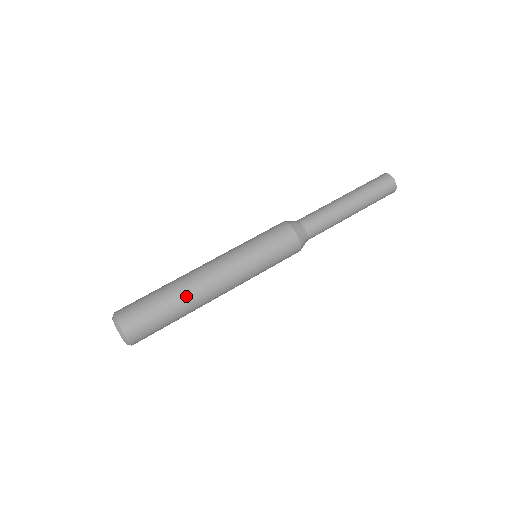
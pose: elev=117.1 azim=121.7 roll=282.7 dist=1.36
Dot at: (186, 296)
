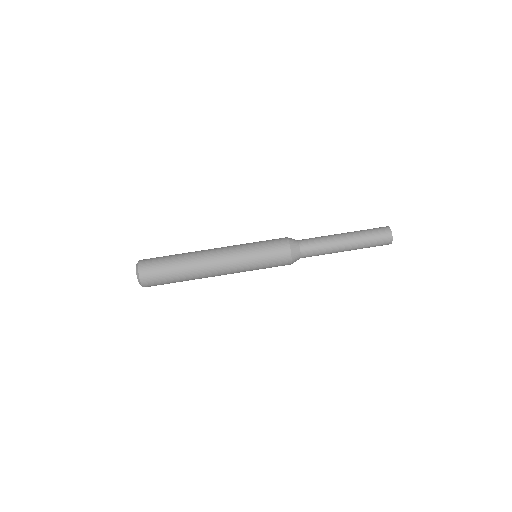
Dot at: (192, 273)
